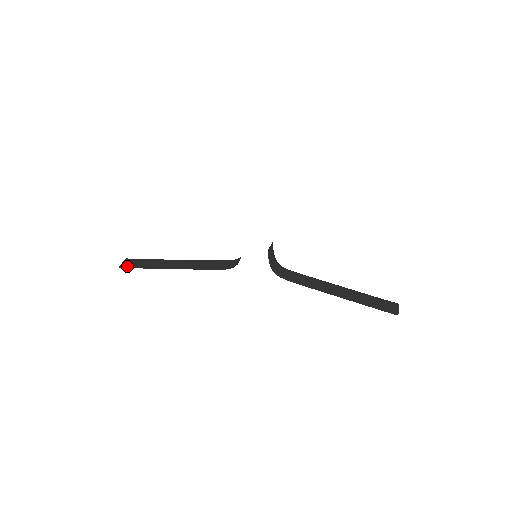
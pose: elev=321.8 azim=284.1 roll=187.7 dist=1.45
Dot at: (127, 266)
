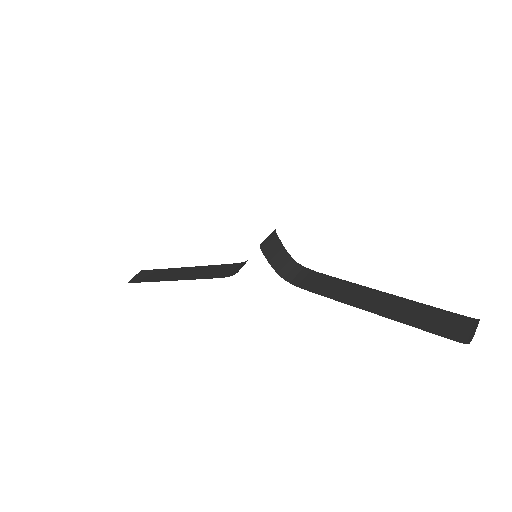
Dot at: (136, 280)
